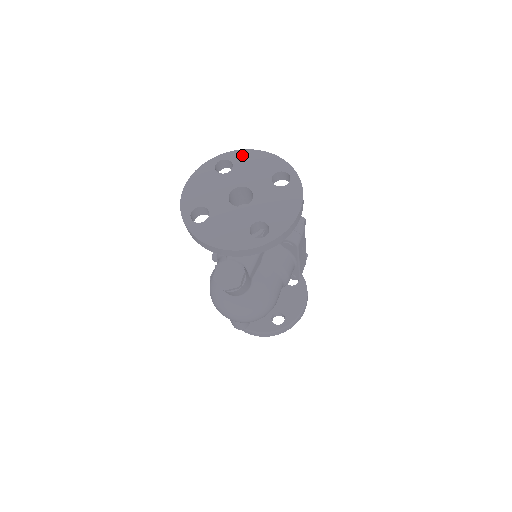
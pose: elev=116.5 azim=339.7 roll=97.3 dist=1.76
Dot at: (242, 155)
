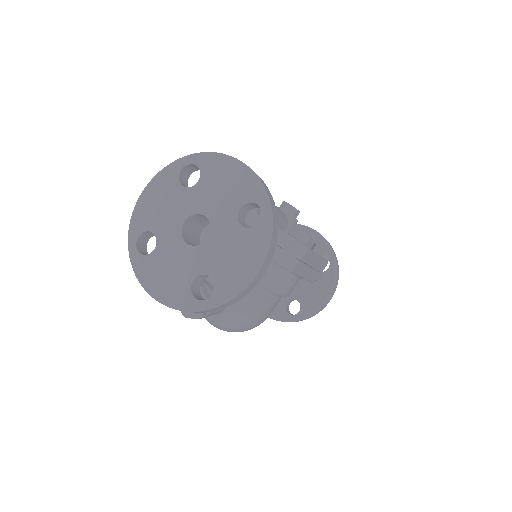
Dot at: (215, 162)
